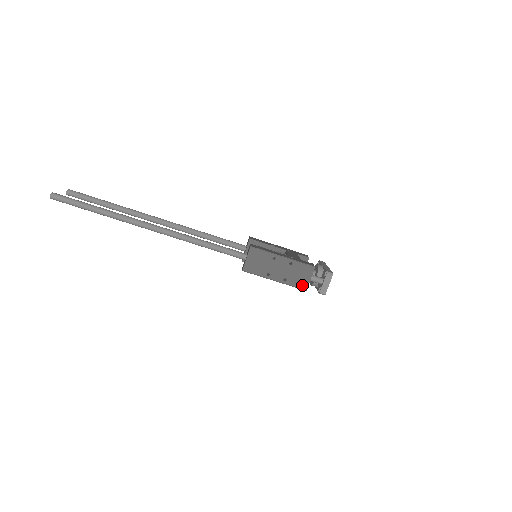
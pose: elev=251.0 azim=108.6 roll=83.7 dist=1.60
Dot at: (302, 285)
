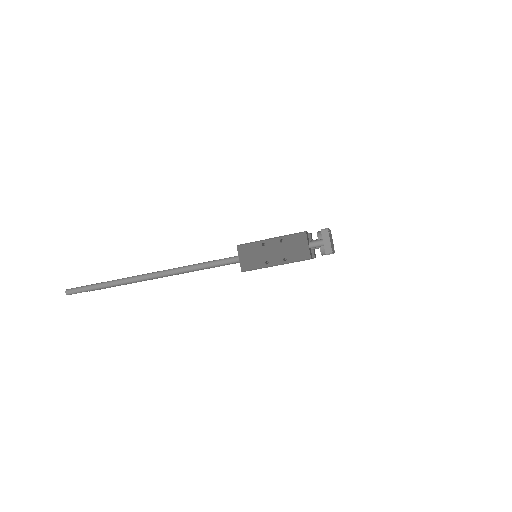
Dot at: (304, 255)
